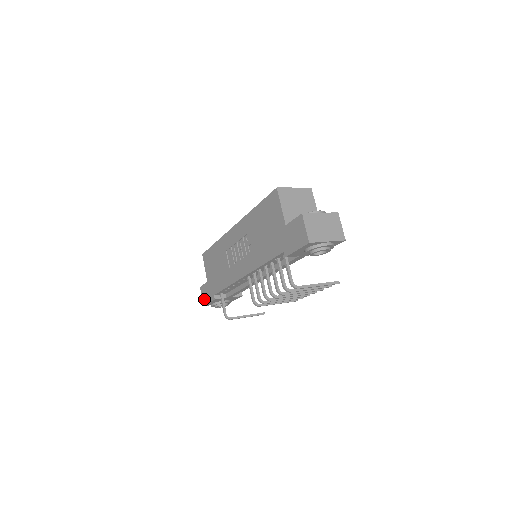
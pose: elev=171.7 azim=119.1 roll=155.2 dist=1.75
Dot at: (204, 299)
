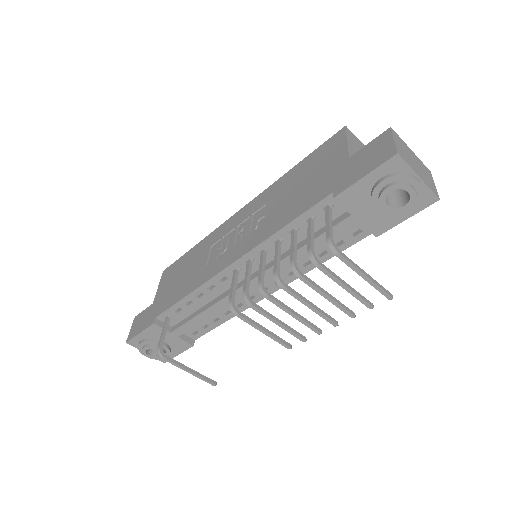
Dot at: (133, 331)
